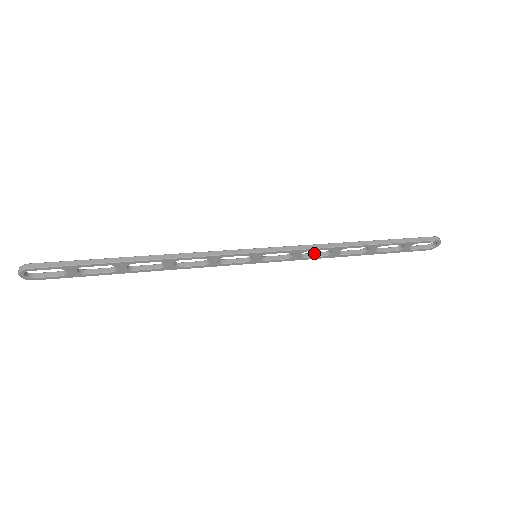
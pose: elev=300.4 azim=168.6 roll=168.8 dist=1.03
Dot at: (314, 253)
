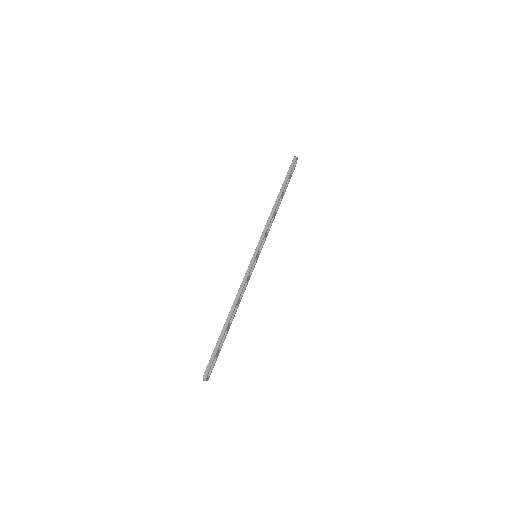
Dot at: occluded
